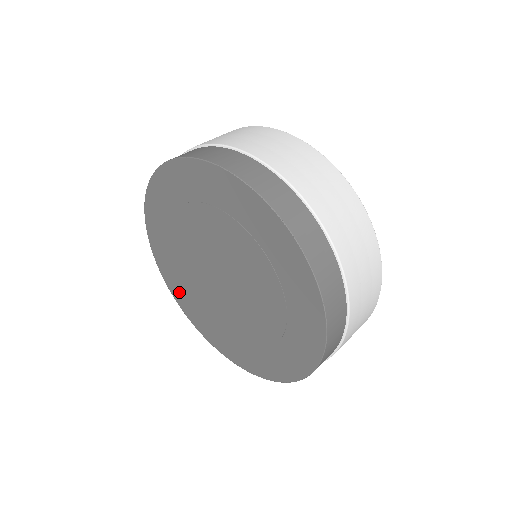
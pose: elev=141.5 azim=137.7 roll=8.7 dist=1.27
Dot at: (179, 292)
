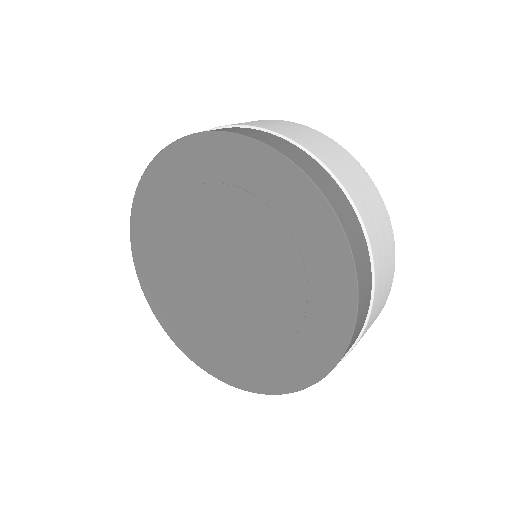
Dot at: (228, 367)
